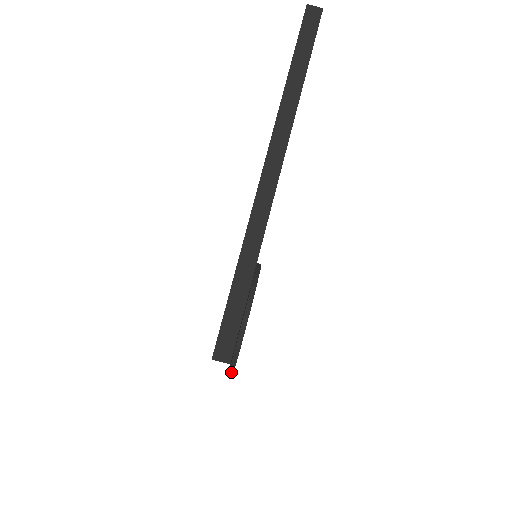
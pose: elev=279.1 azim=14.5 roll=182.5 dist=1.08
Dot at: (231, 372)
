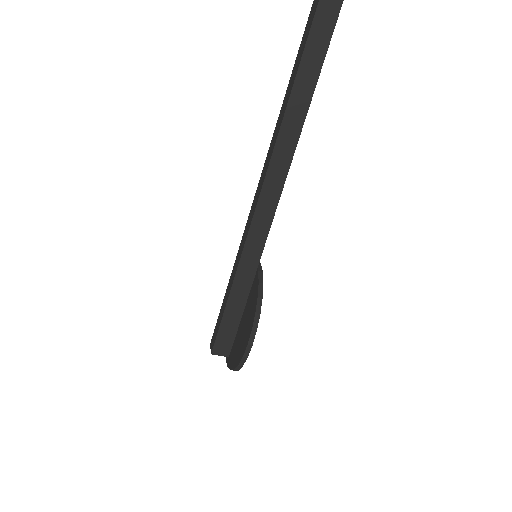
Dot at: occluded
